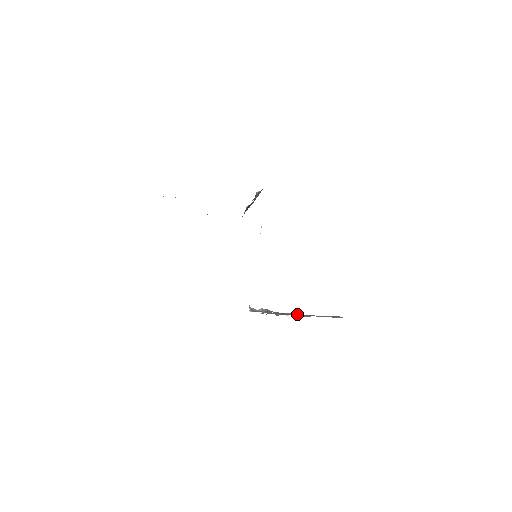
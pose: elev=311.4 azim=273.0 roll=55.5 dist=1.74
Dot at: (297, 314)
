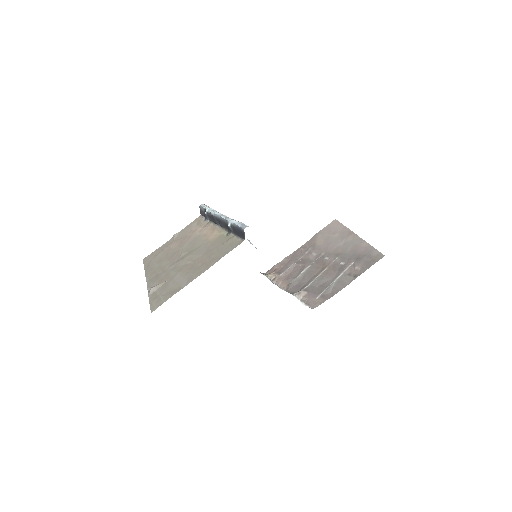
Dot at: (331, 287)
